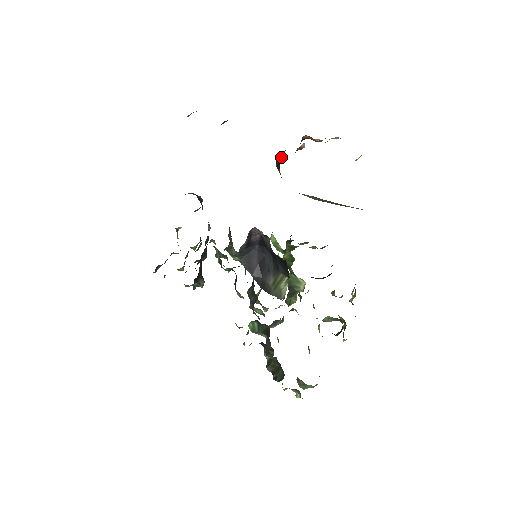
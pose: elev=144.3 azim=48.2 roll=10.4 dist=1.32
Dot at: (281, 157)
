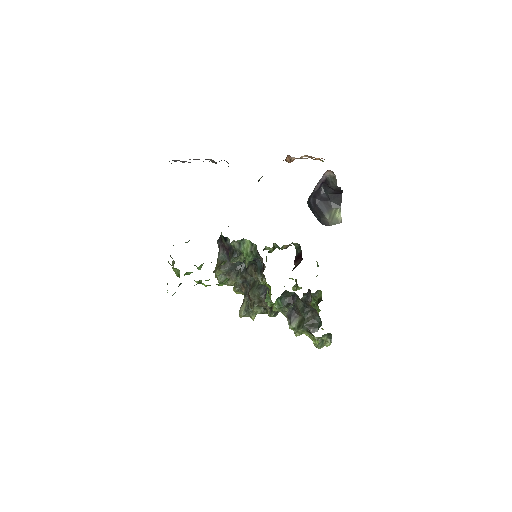
Dot at: occluded
